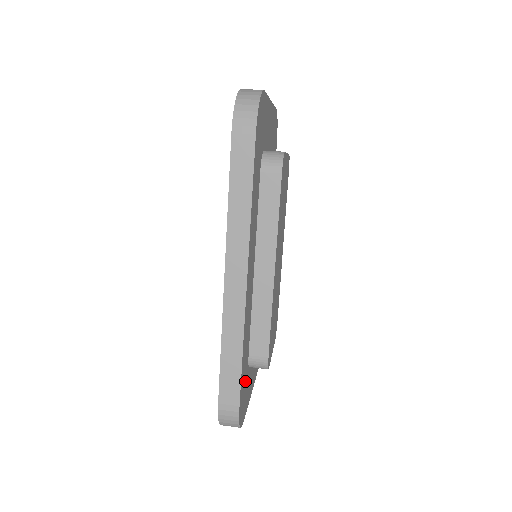
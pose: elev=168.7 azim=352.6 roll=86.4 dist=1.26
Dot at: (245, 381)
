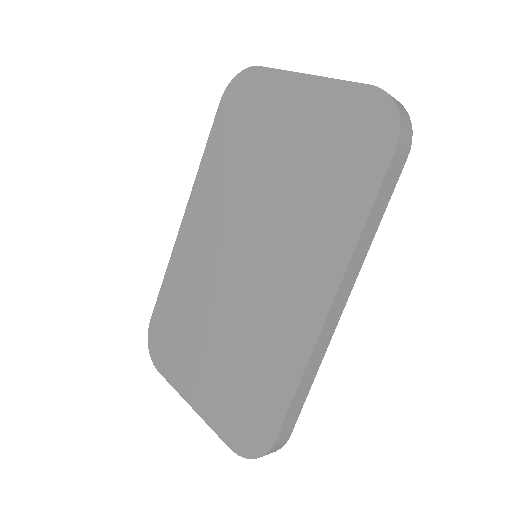
Dot at: occluded
